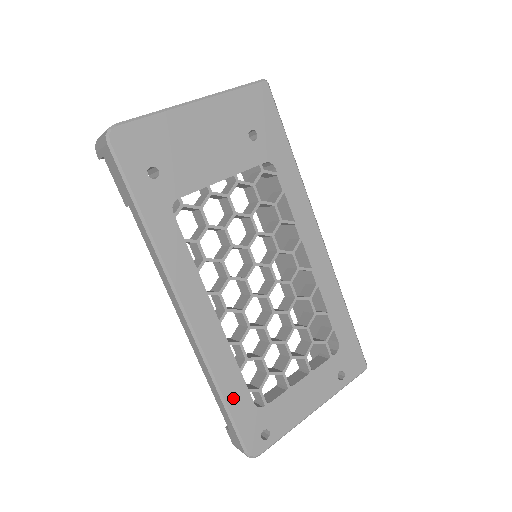
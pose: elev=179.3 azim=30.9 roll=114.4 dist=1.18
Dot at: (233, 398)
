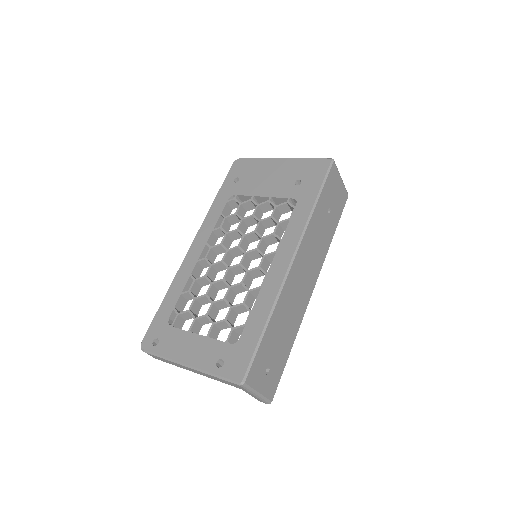
Dot at: (166, 304)
